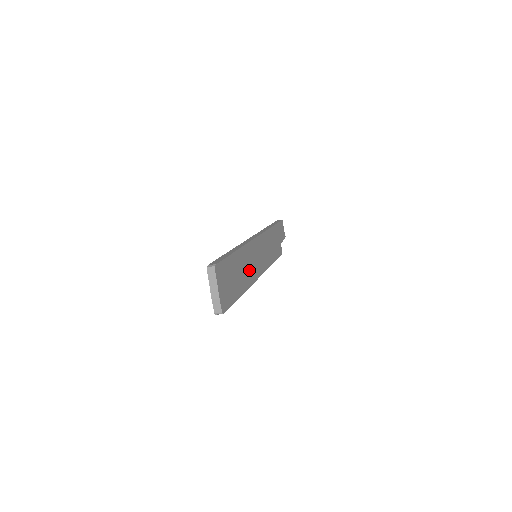
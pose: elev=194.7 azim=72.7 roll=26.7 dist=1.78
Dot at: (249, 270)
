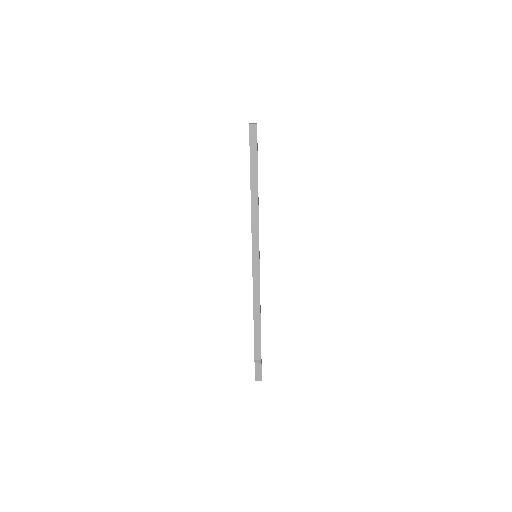
Dot at: occluded
